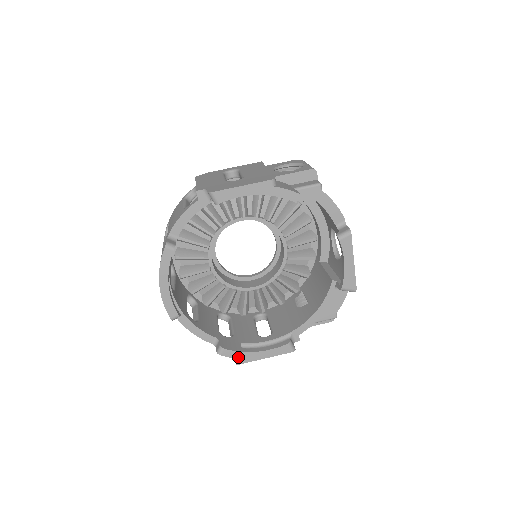
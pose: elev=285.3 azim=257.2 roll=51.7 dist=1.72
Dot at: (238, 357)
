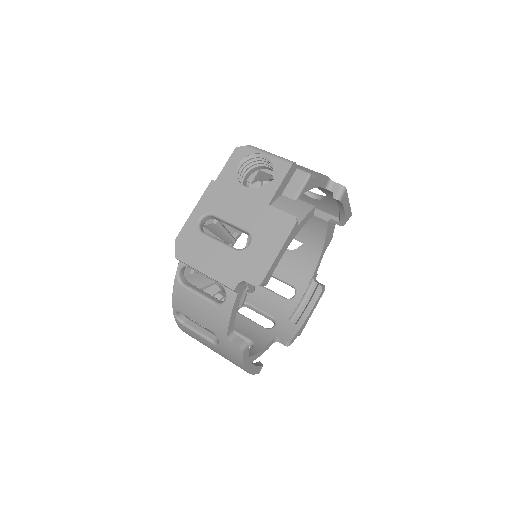
Dot at: (299, 332)
